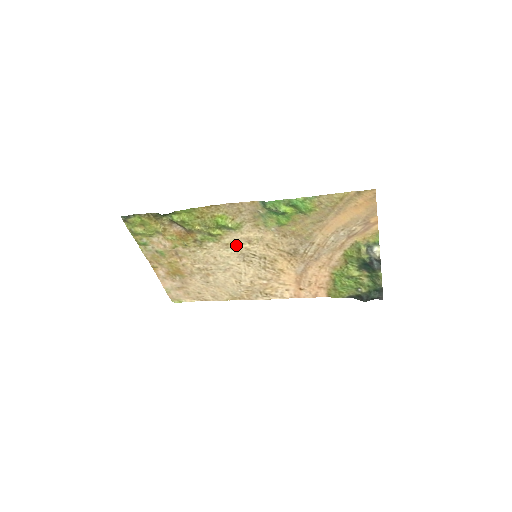
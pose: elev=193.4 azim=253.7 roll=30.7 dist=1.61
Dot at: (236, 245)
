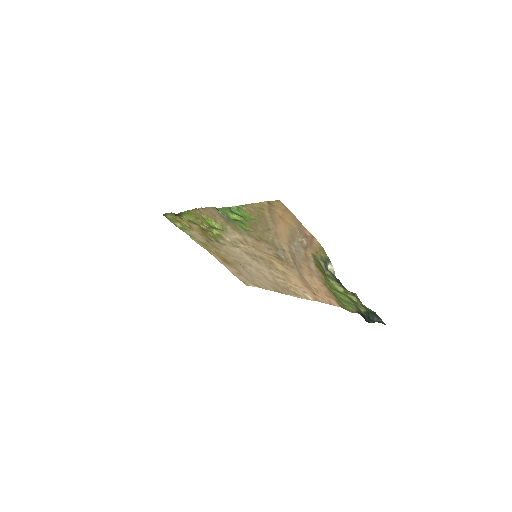
Dot at: (236, 244)
